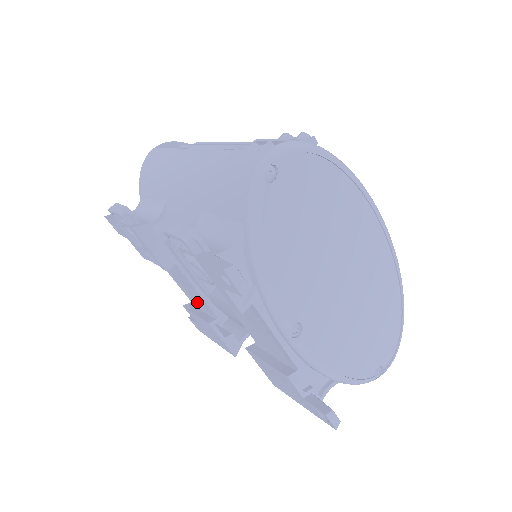
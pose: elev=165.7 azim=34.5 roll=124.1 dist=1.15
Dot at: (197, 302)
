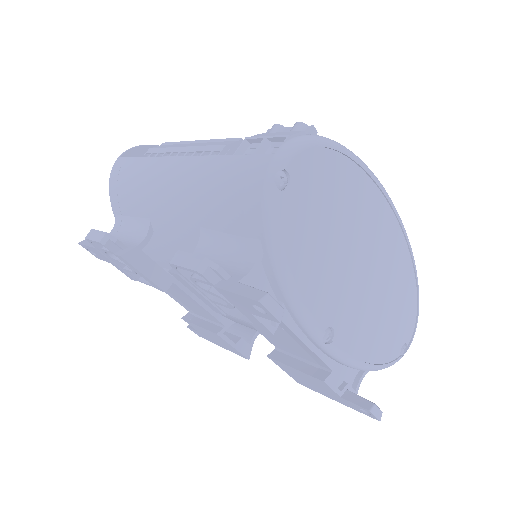
Dot at: (197, 312)
